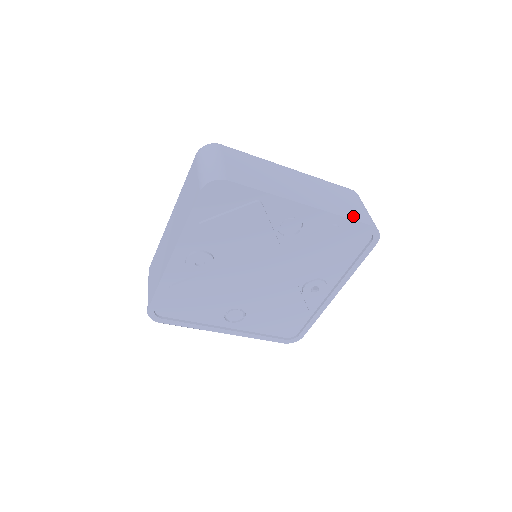
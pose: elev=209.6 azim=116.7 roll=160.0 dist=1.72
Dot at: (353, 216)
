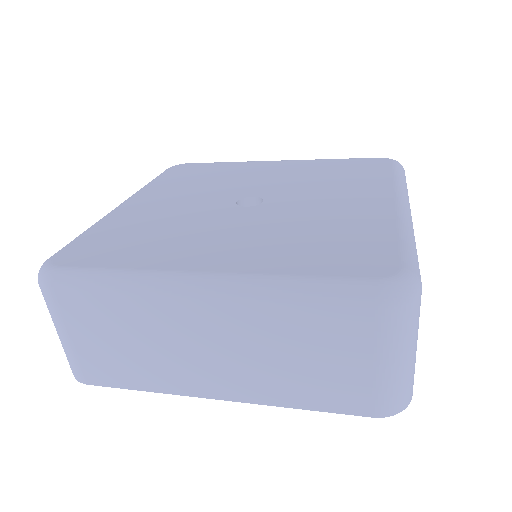
Dot at: (327, 402)
